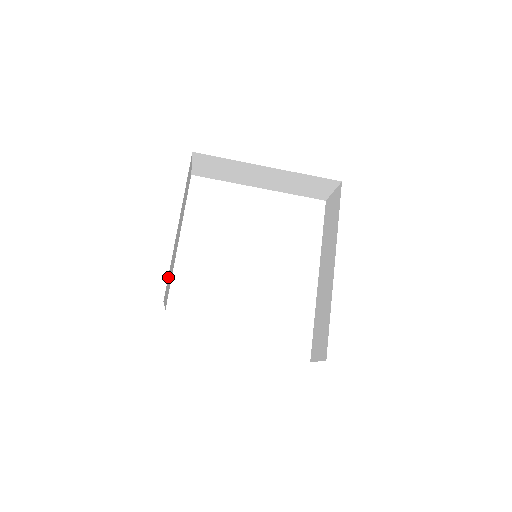
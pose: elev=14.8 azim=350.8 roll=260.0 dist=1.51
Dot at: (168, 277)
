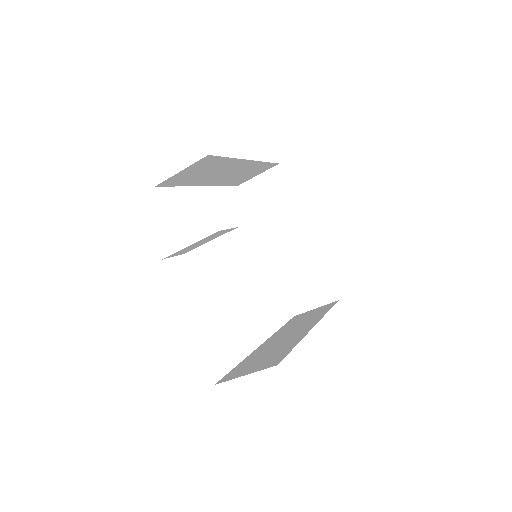
Dot at: (218, 159)
